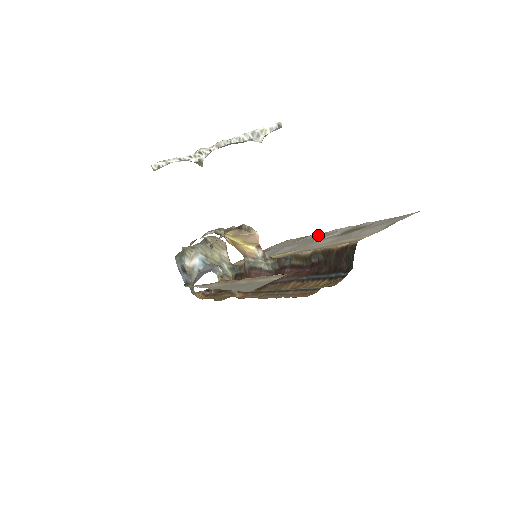
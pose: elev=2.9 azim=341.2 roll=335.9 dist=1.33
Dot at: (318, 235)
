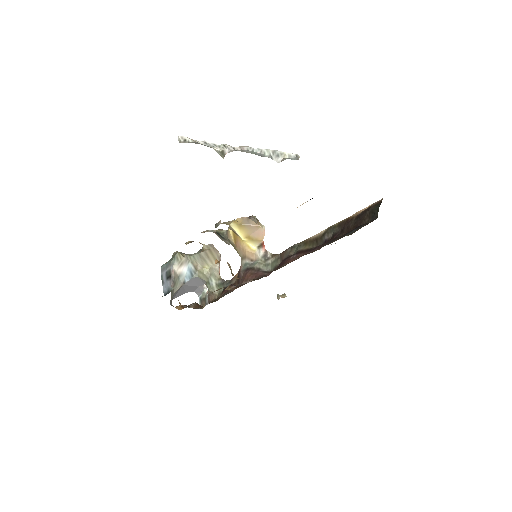
Dot at: occluded
